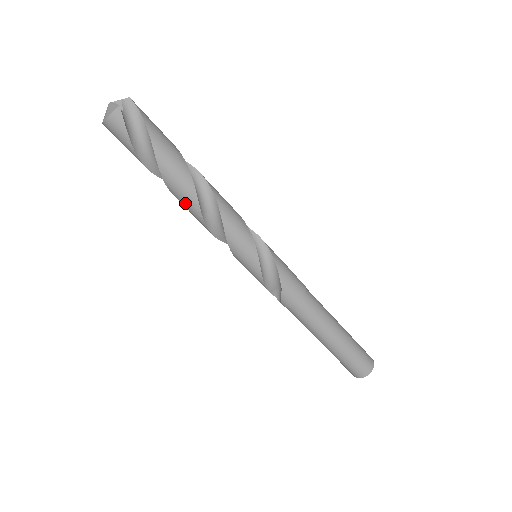
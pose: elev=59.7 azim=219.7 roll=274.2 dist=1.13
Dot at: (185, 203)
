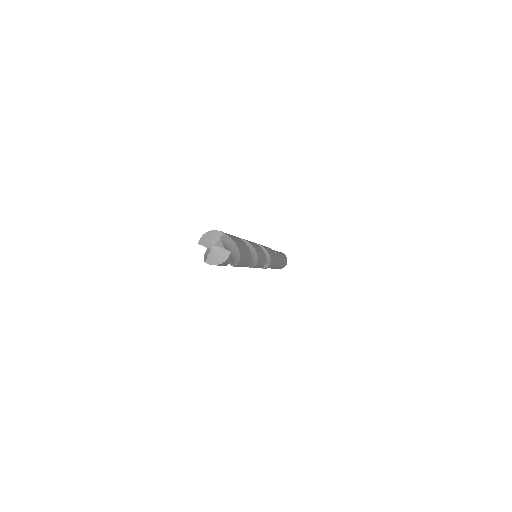
Dot at: occluded
